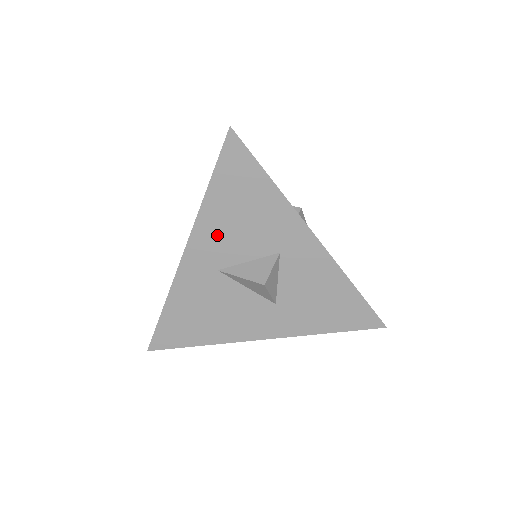
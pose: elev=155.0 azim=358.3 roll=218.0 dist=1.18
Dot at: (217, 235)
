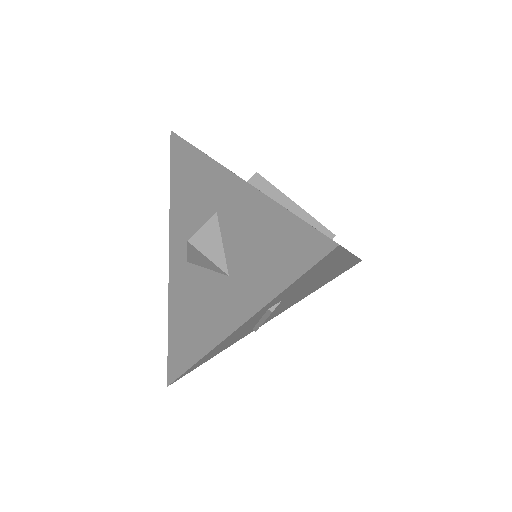
Dot at: (181, 226)
